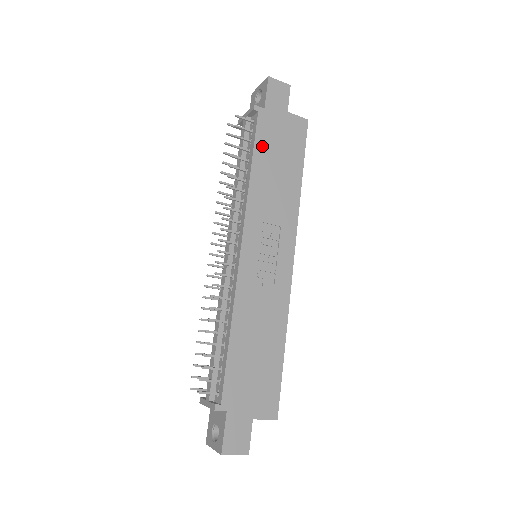
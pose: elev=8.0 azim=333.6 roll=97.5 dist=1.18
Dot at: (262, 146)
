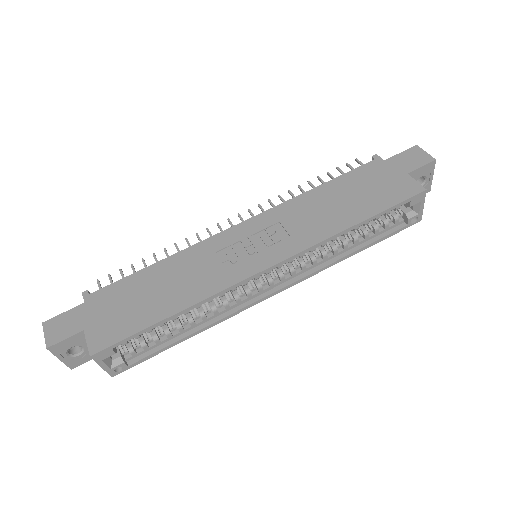
Dot at: (348, 180)
